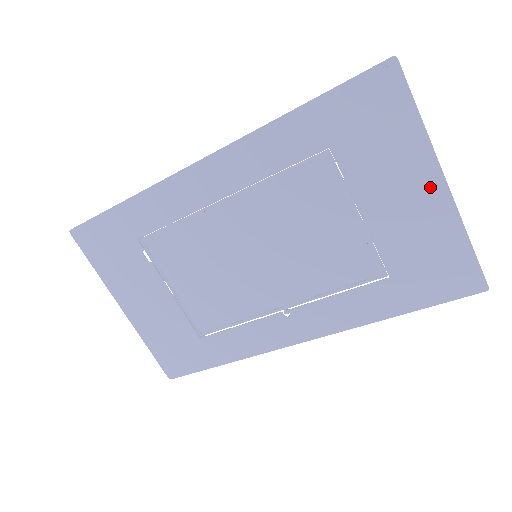
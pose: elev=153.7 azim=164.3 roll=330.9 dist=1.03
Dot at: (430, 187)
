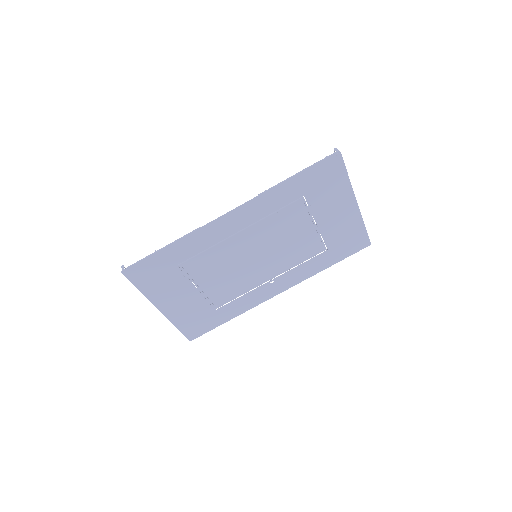
Dot at: (350, 206)
